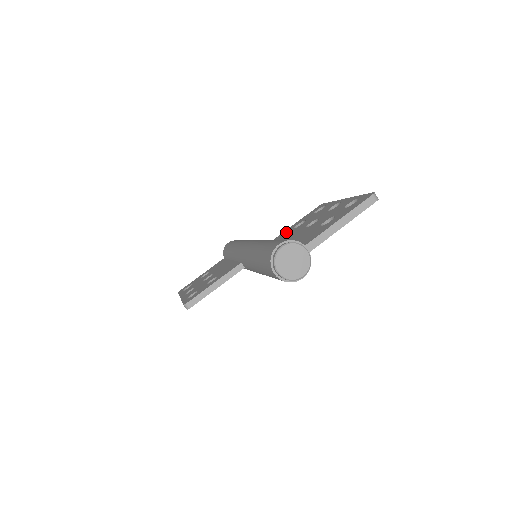
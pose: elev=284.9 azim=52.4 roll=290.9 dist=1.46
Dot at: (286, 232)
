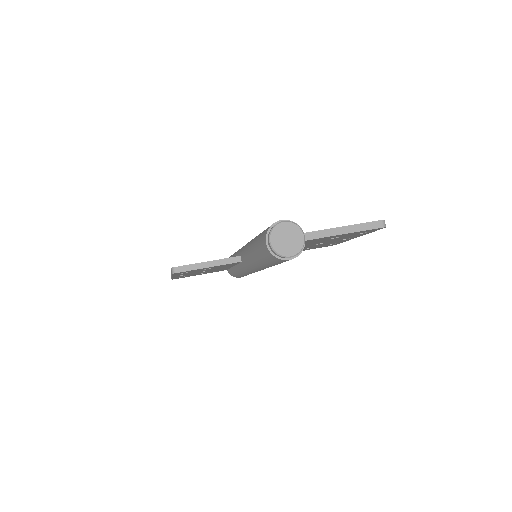
Dot at: occluded
